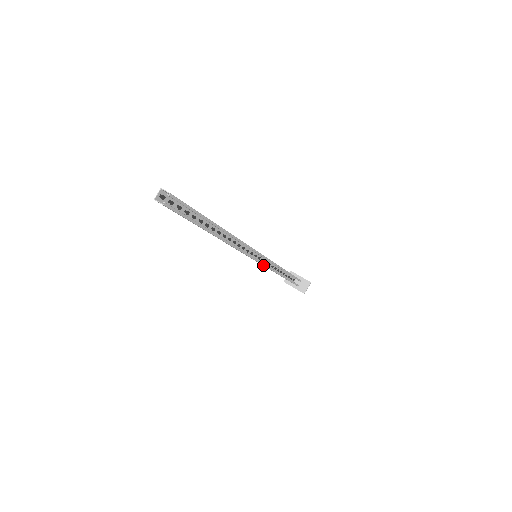
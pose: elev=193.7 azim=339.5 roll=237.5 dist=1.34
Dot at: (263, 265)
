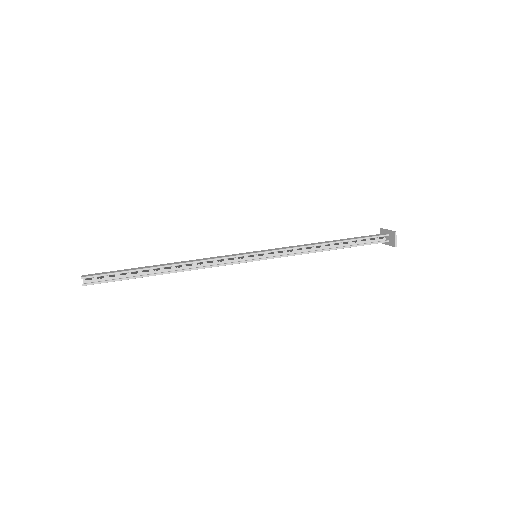
Dot at: (273, 258)
